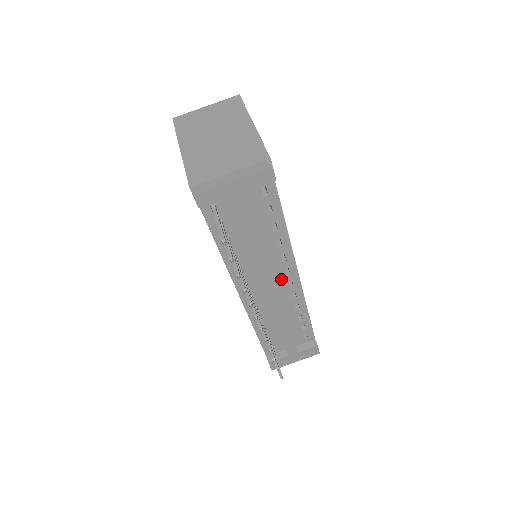
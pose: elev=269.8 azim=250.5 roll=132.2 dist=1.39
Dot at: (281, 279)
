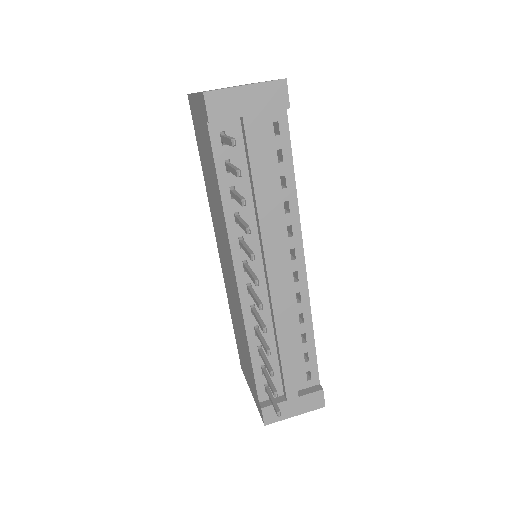
Dot at: (285, 264)
